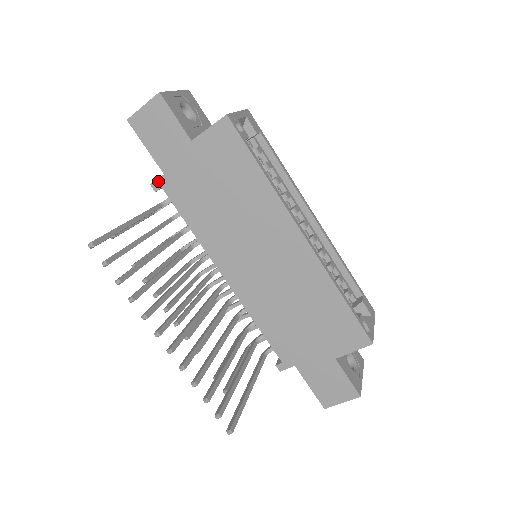
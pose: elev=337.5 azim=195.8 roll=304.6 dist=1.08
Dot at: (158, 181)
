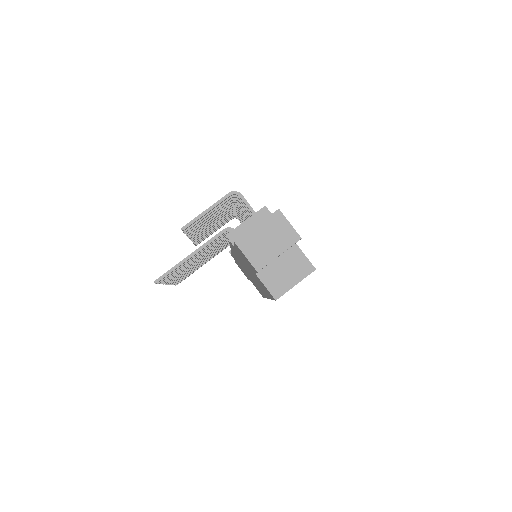
Dot at: (230, 241)
